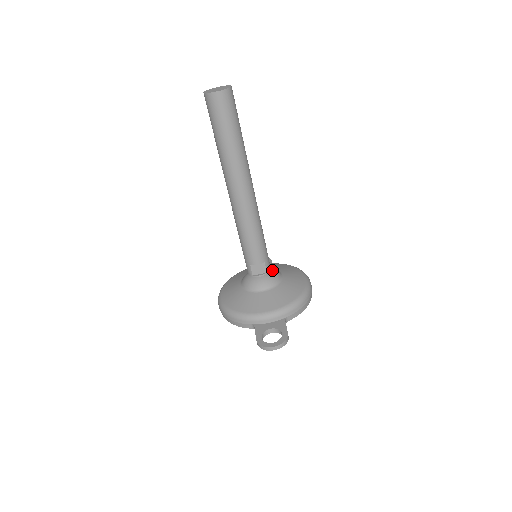
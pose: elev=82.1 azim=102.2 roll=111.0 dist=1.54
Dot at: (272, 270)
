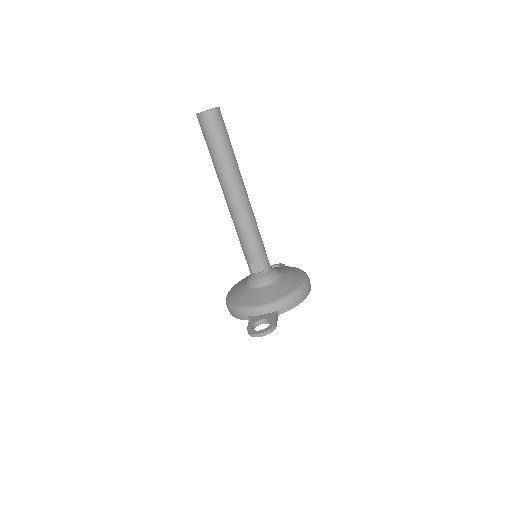
Dot at: (272, 269)
